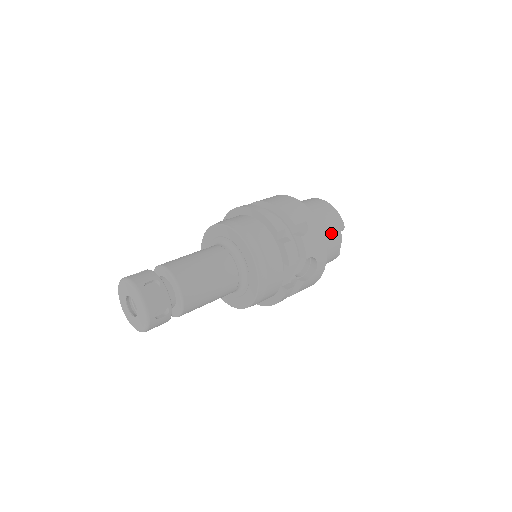
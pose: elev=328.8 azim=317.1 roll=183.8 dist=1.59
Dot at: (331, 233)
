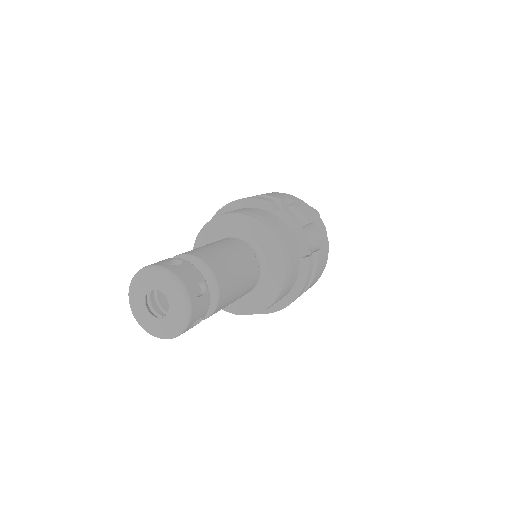
Dot at: occluded
